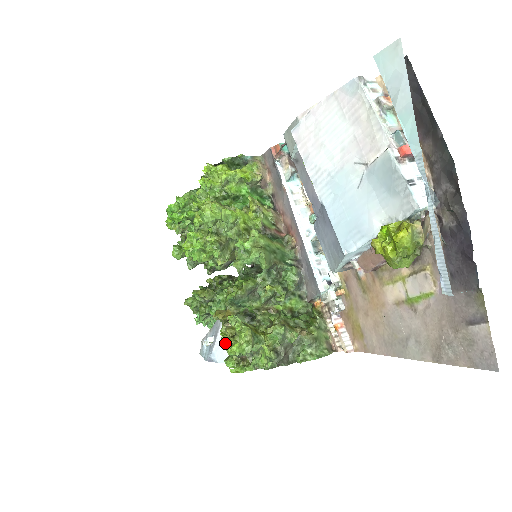
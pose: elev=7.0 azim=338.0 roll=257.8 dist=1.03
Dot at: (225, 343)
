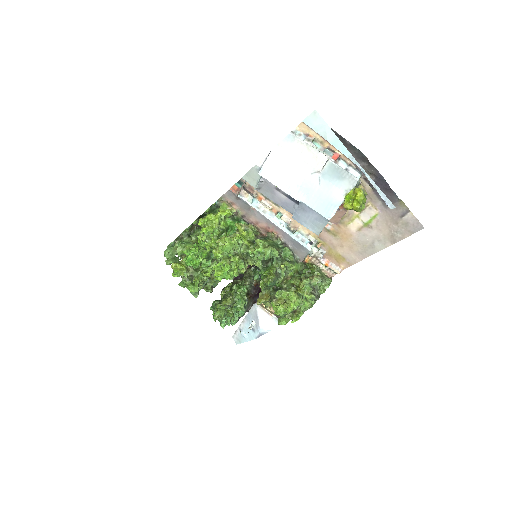
Dot at: (282, 309)
